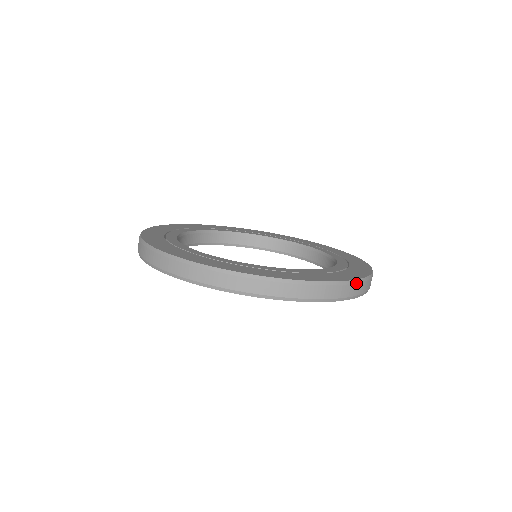
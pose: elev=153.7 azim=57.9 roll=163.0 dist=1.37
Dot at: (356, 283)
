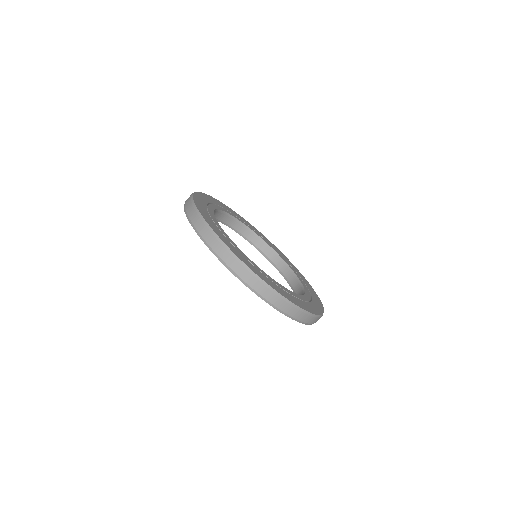
Dot at: (309, 315)
